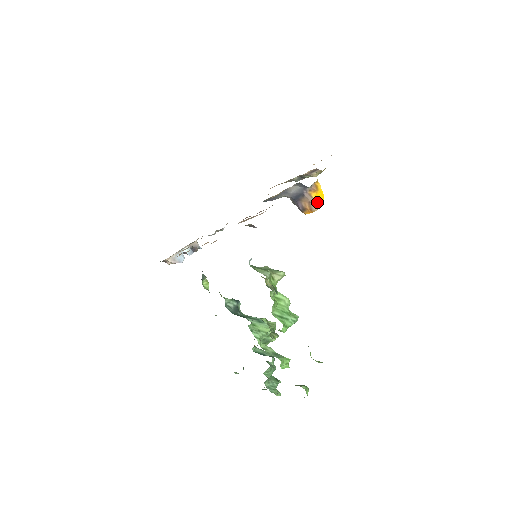
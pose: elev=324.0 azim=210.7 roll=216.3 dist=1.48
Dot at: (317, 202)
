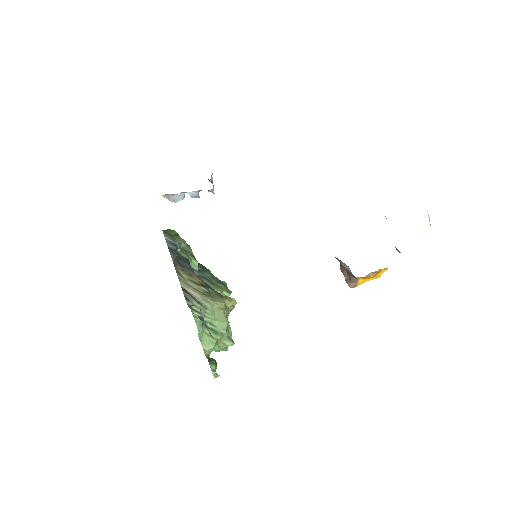
Dot at: (359, 284)
